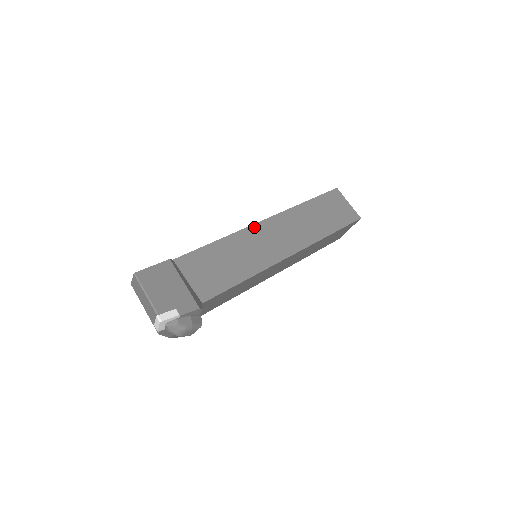
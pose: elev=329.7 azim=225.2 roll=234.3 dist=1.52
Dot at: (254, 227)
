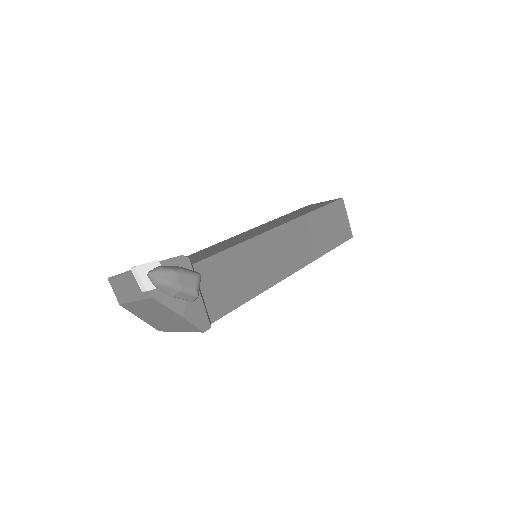
Dot at: occluded
